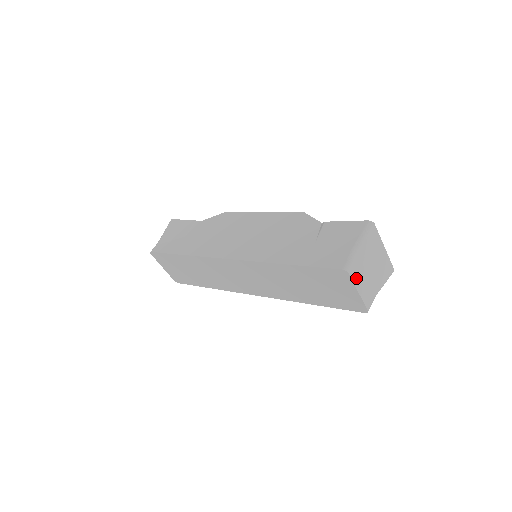
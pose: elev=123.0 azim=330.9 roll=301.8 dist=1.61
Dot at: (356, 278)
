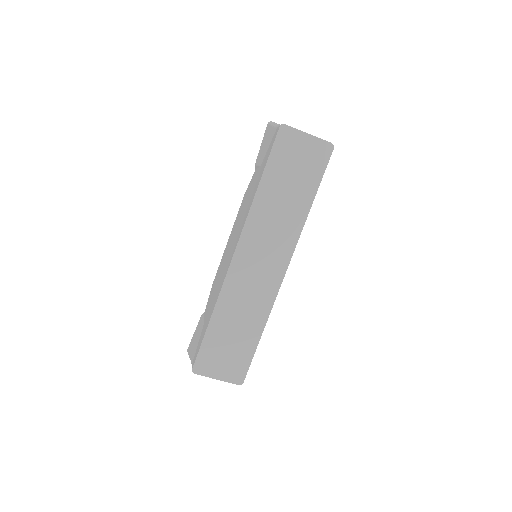
Dot at: (295, 130)
